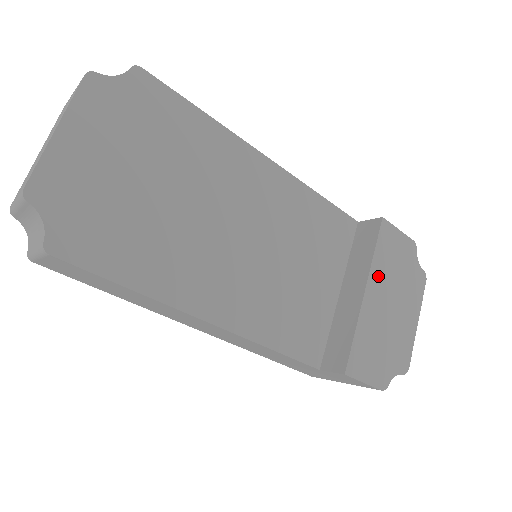
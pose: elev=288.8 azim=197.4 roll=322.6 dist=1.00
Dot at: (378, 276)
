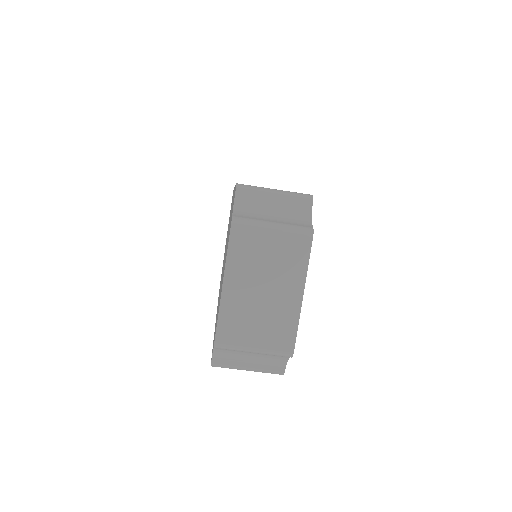
Dot at: occluded
